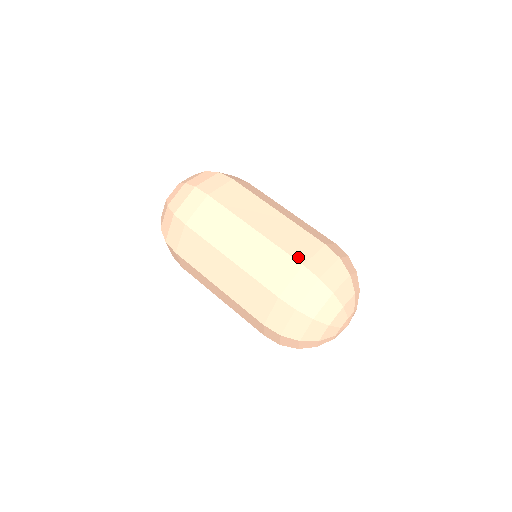
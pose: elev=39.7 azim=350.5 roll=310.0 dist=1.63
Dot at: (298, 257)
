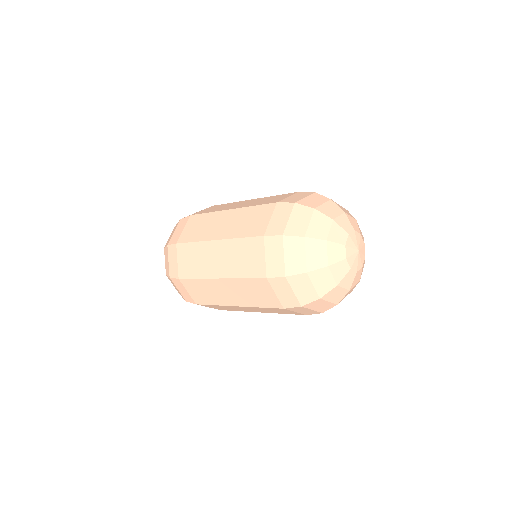
Dot at: (257, 233)
